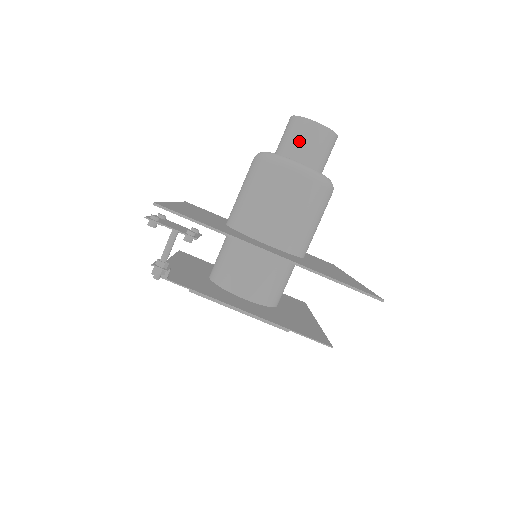
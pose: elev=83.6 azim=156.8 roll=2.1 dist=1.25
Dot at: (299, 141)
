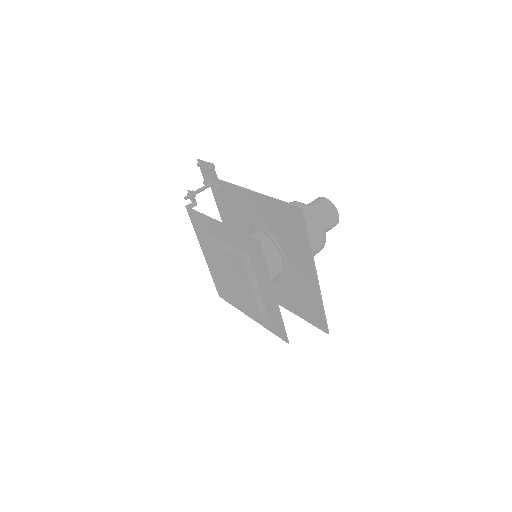
Dot at: (309, 204)
